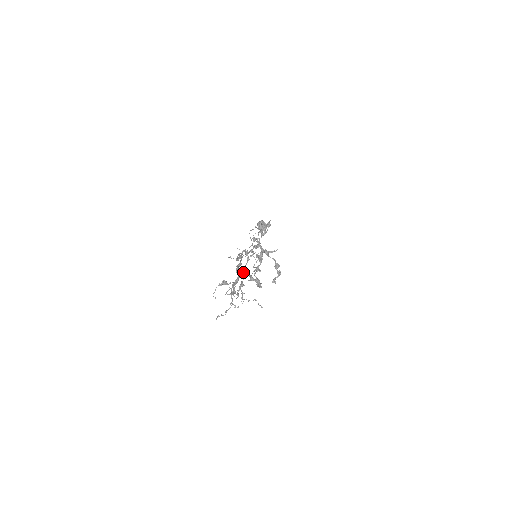
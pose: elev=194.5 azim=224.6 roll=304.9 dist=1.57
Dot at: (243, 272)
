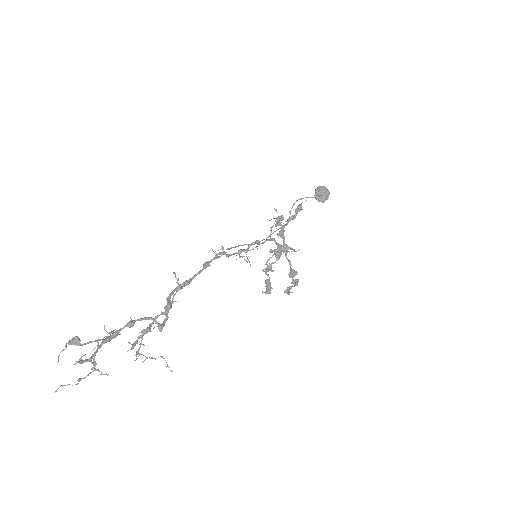
Dot at: occluded
